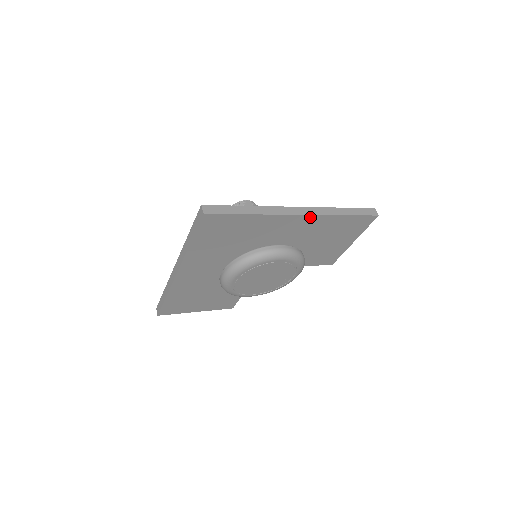
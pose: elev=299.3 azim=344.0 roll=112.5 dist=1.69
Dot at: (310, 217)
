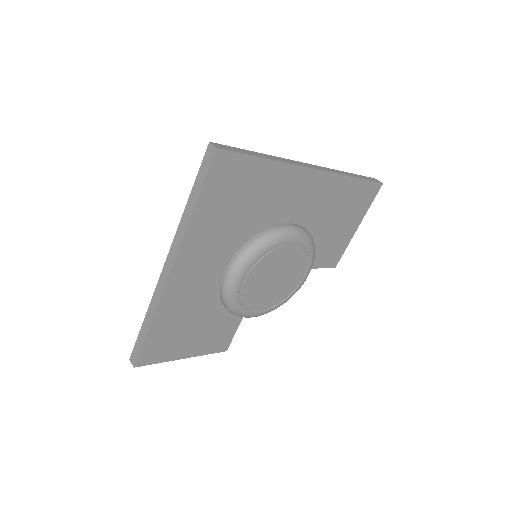
Dot at: (324, 175)
